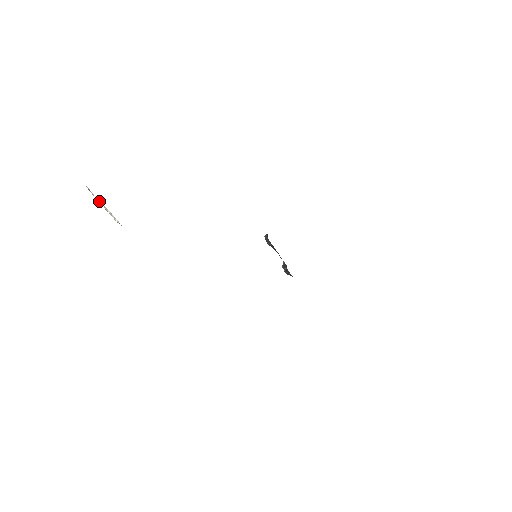
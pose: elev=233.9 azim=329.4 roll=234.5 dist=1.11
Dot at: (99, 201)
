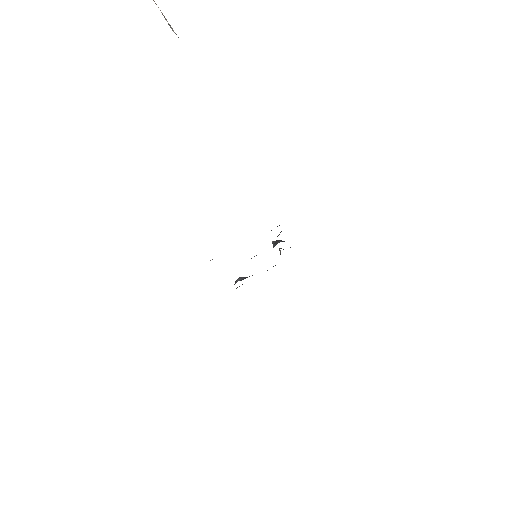
Dot at: occluded
